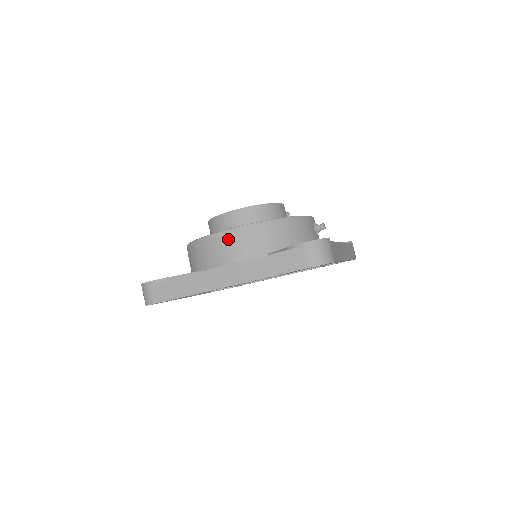
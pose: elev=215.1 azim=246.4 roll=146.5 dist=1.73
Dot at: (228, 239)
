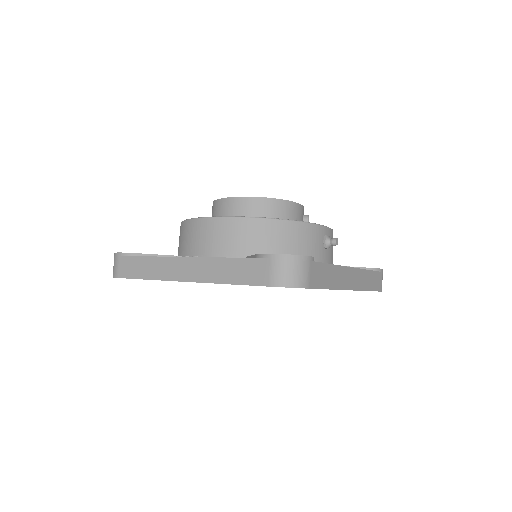
Dot at: (209, 228)
